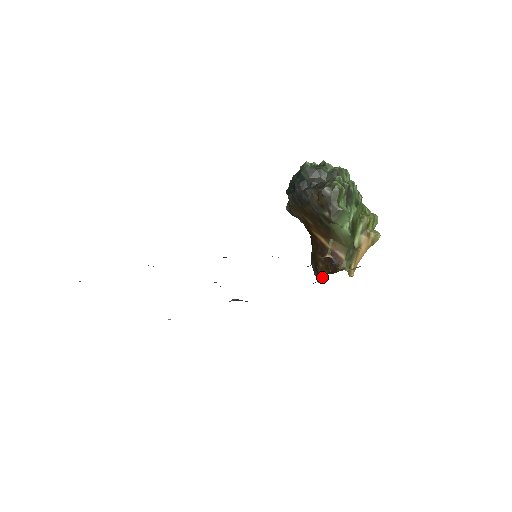
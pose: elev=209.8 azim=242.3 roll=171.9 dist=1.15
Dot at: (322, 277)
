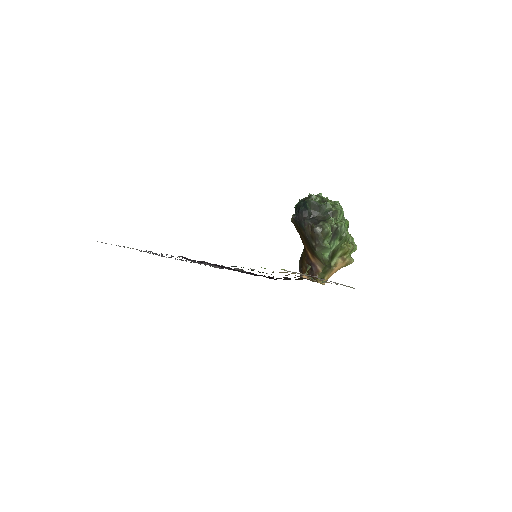
Dot at: occluded
